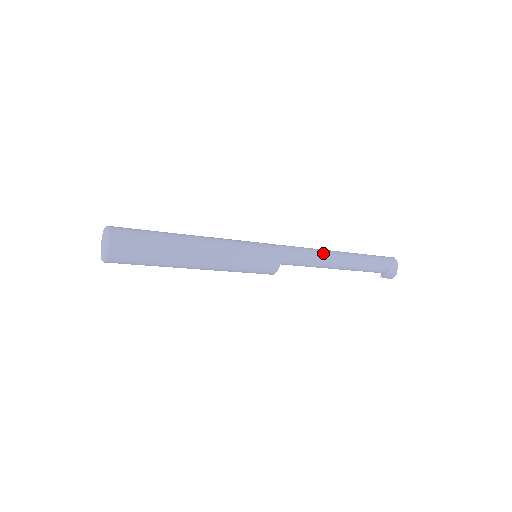
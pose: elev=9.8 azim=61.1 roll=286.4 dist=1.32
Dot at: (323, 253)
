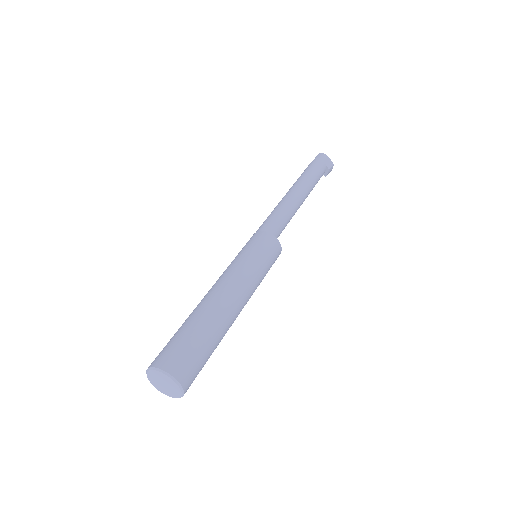
Dot at: (288, 201)
